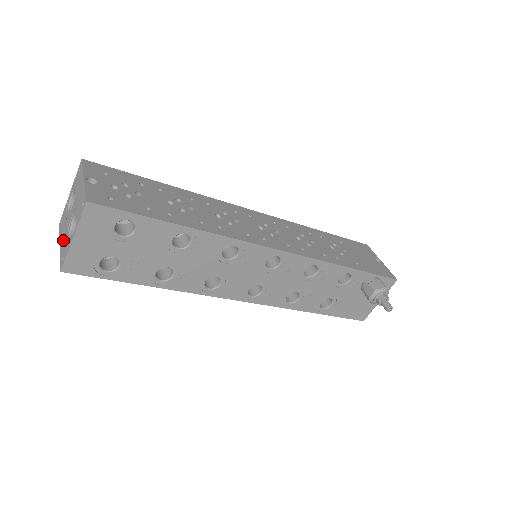
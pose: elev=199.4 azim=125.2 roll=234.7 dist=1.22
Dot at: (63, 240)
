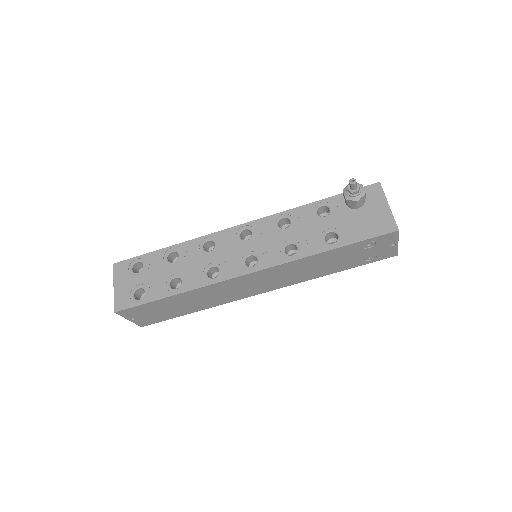
Dot at: occluded
